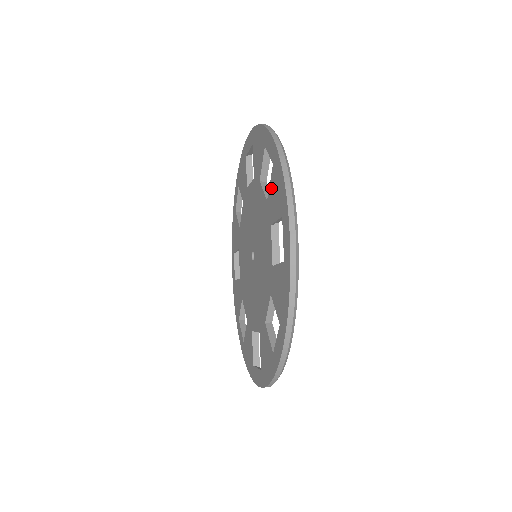
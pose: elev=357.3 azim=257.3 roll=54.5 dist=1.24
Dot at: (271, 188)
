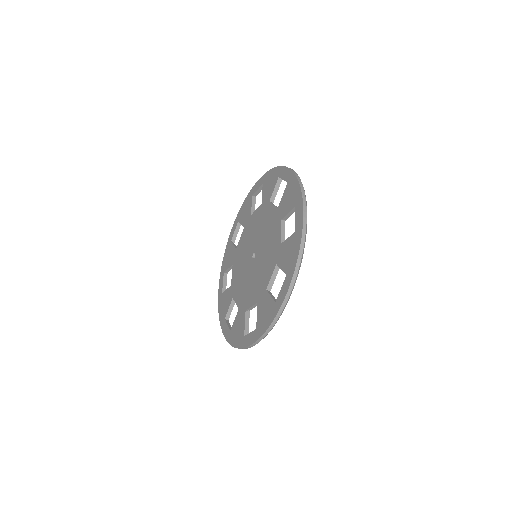
Dot at: (284, 197)
